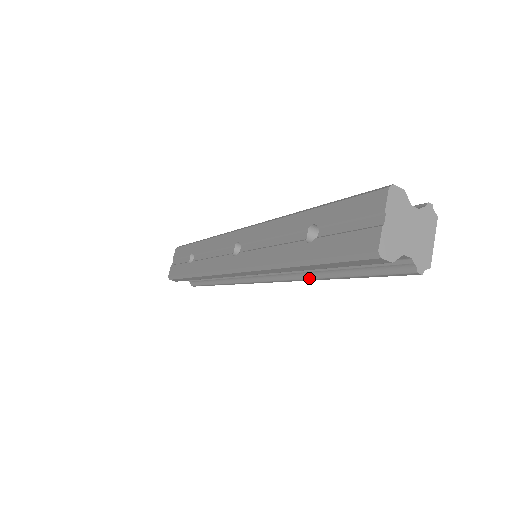
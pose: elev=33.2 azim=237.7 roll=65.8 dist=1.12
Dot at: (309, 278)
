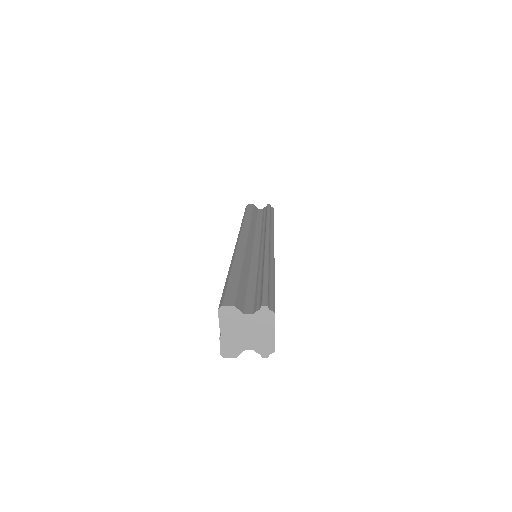
Dot at: occluded
